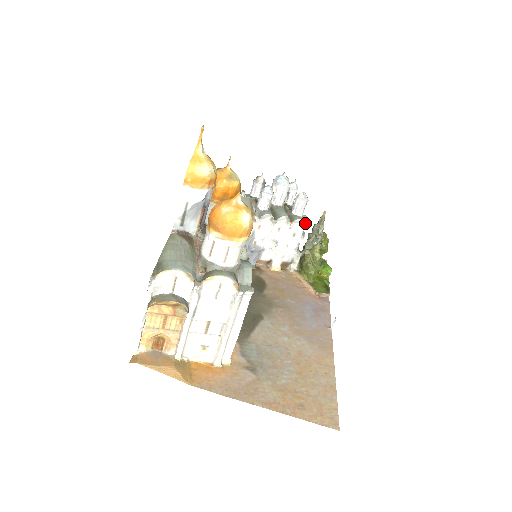
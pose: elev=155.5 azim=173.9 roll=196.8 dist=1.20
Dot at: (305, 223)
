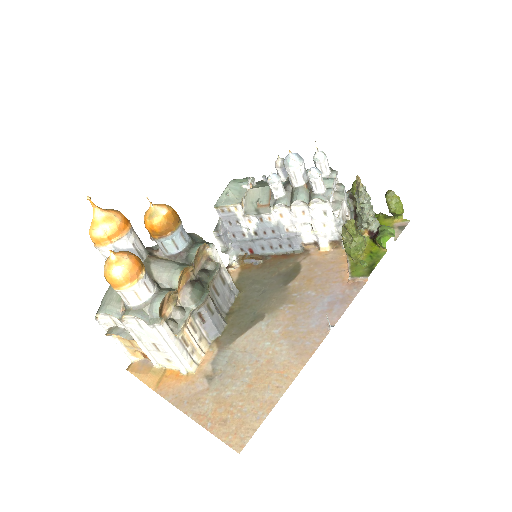
Dot at: (326, 200)
